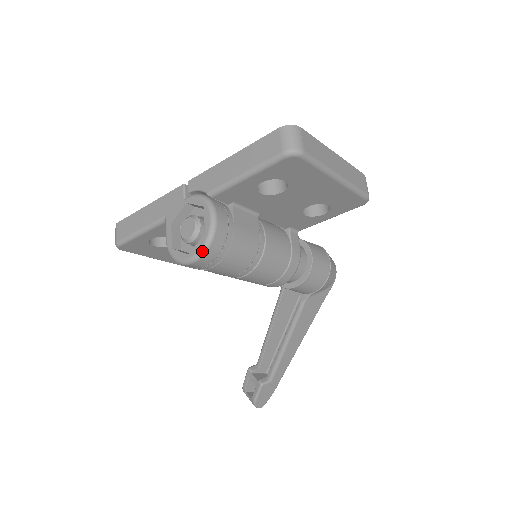
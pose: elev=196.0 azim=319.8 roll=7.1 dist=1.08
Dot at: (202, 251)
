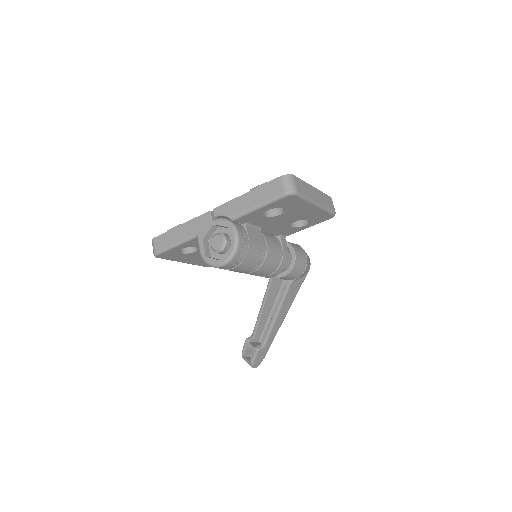
Dot at: (230, 258)
